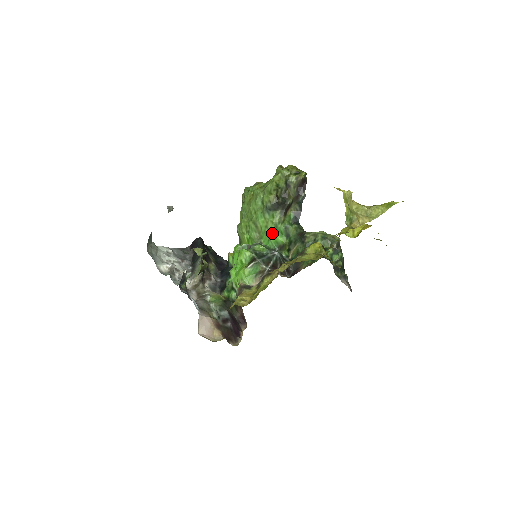
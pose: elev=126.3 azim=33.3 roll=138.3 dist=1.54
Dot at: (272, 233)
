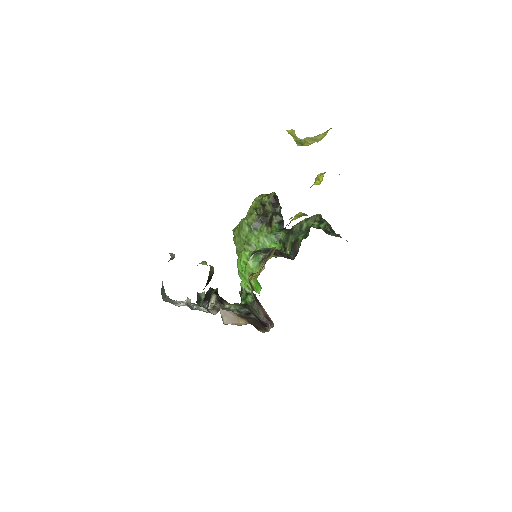
Dot at: (266, 245)
